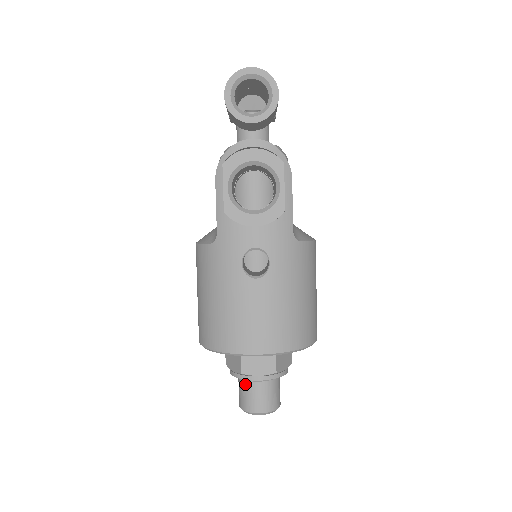
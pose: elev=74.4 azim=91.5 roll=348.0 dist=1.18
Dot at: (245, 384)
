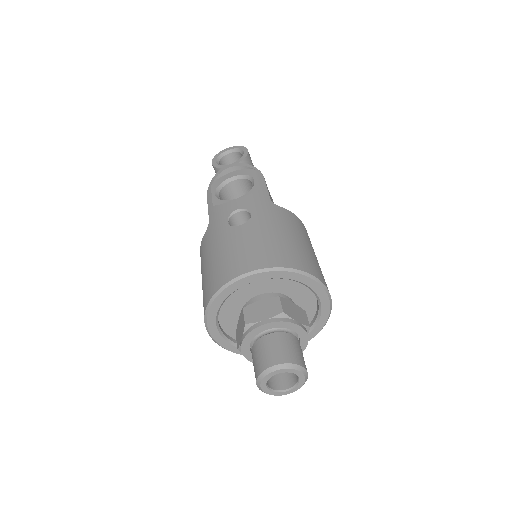
Dot at: (255, 346)
